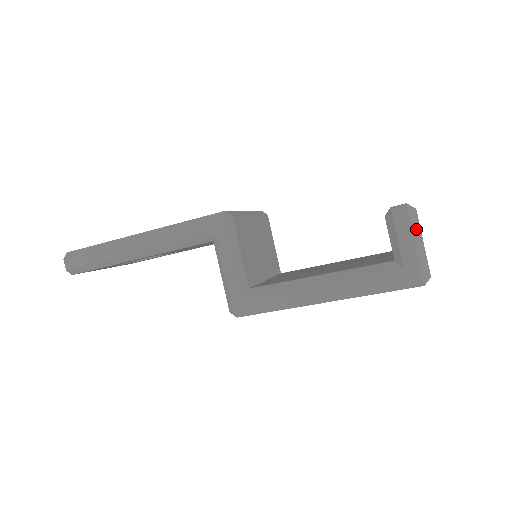
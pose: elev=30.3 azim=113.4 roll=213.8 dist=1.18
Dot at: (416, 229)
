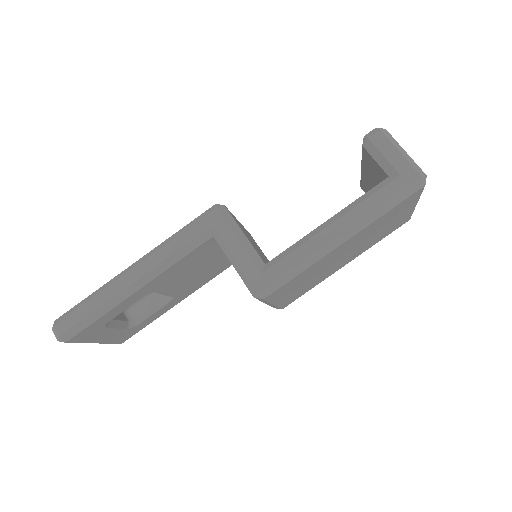
Dot at: (394, 142)
